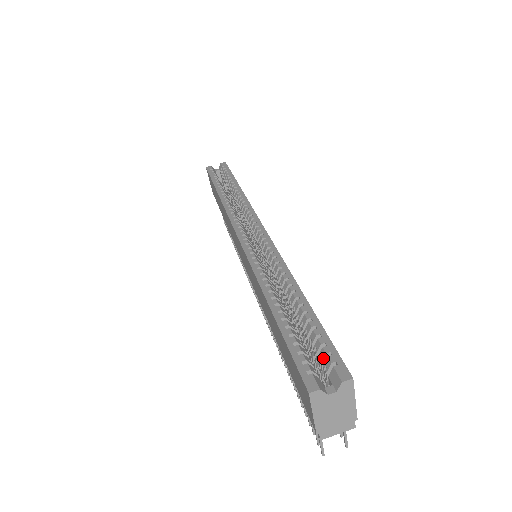
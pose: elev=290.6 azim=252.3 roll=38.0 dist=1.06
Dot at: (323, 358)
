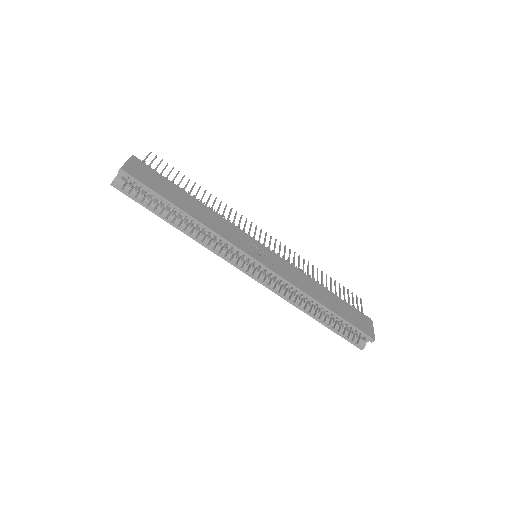
Dot at: occluded
